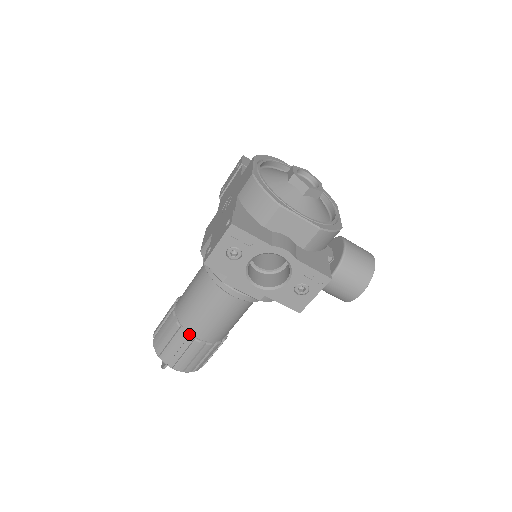
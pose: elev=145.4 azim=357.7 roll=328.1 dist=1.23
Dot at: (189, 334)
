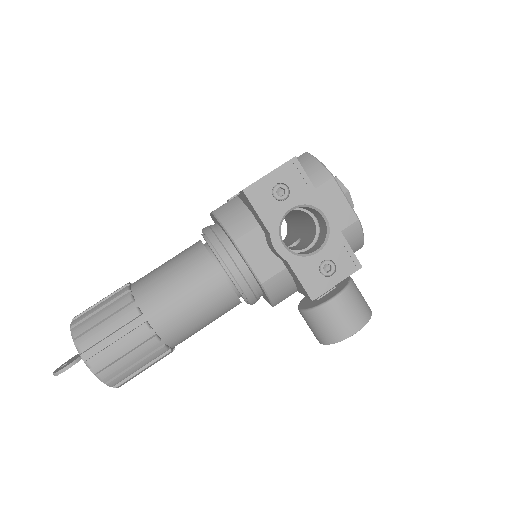
Dot at: (141, 313)
